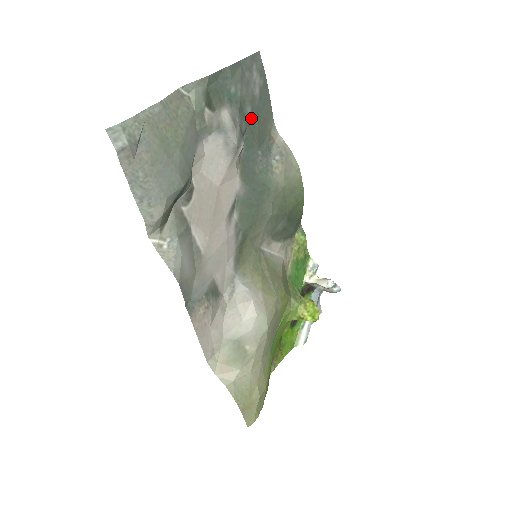
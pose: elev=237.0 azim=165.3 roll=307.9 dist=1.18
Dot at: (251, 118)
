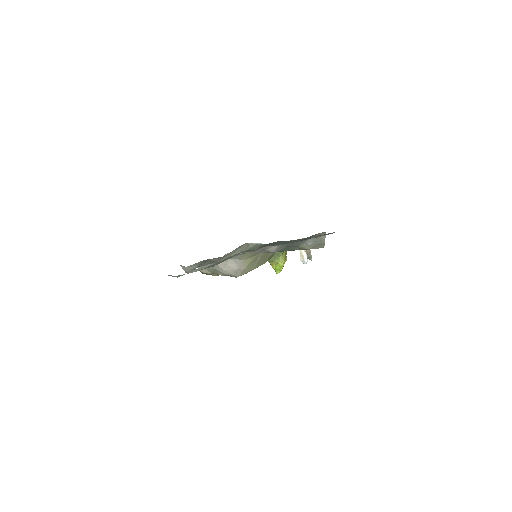
Dot at: occluded
